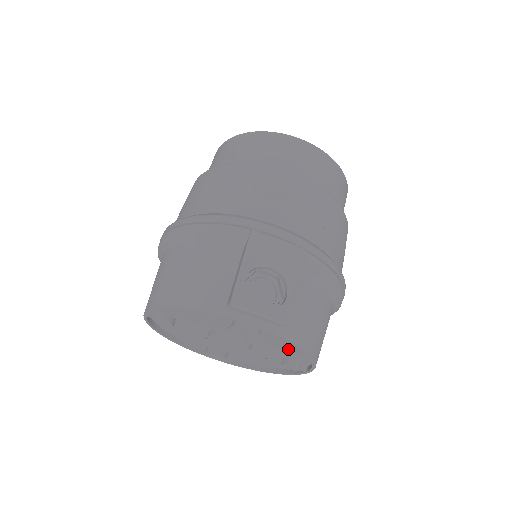
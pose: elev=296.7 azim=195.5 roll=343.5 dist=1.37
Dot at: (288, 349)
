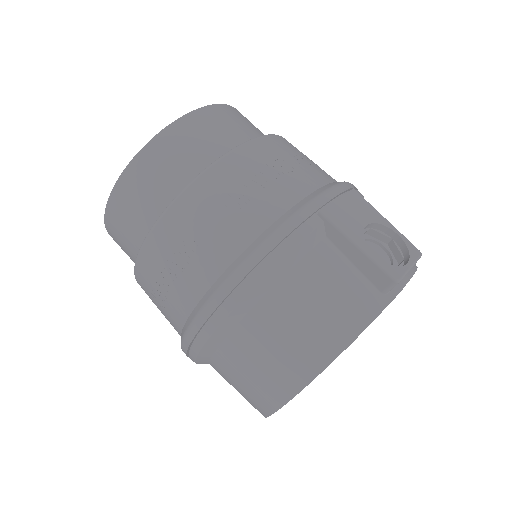
Dot at: occluded
